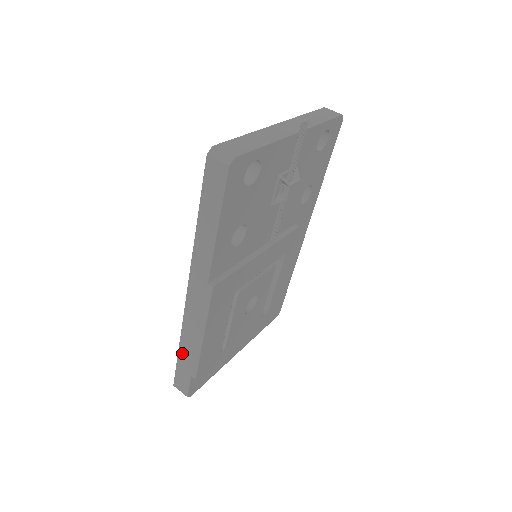
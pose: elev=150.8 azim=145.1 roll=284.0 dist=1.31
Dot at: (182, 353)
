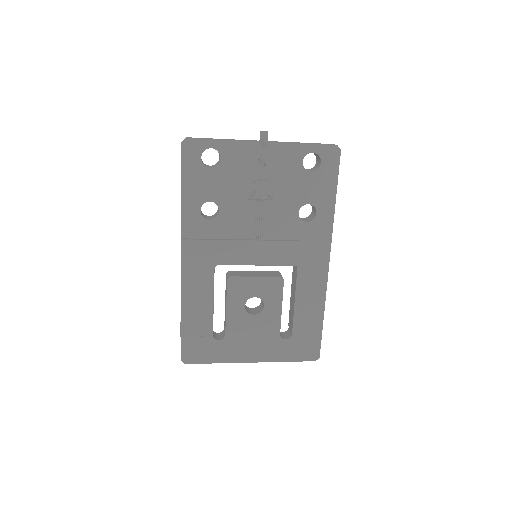
Dot at: occluded
